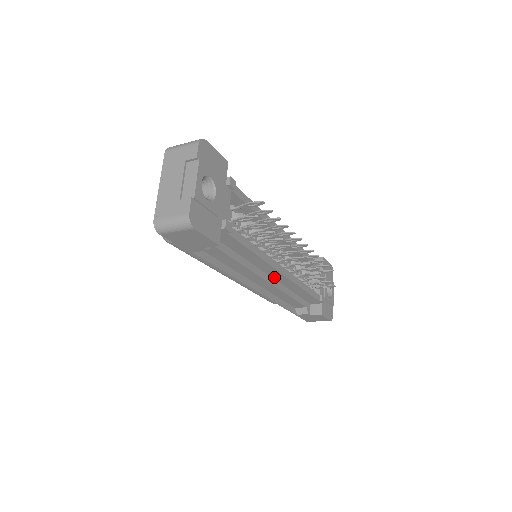
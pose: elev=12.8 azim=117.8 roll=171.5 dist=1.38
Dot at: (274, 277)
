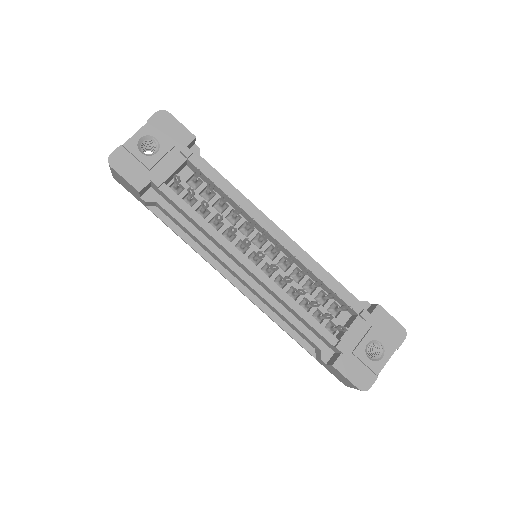
Dot at: (251, 275)
